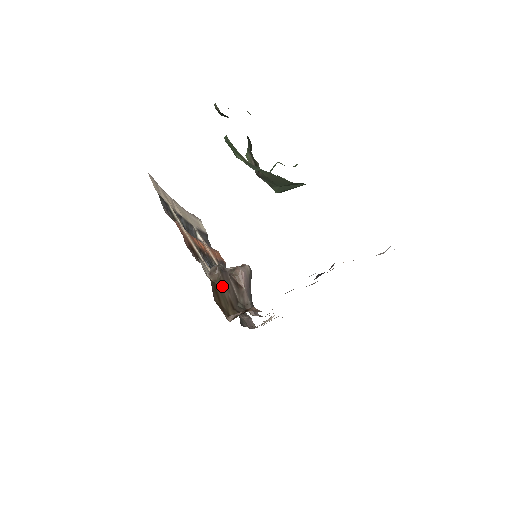
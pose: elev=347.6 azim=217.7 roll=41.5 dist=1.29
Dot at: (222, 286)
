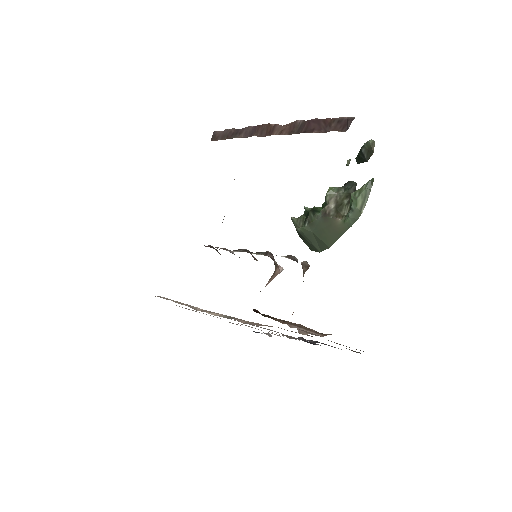
Dot at: occluded
